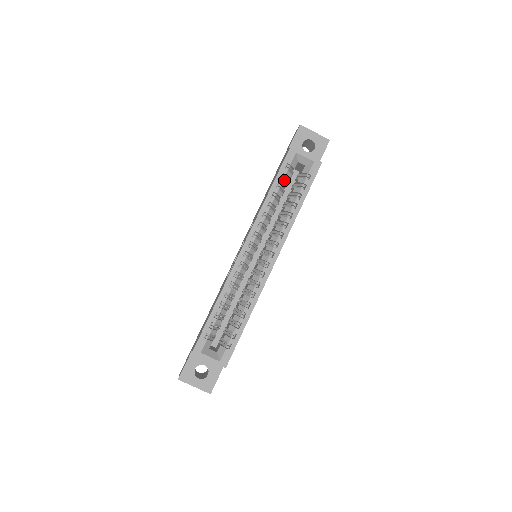
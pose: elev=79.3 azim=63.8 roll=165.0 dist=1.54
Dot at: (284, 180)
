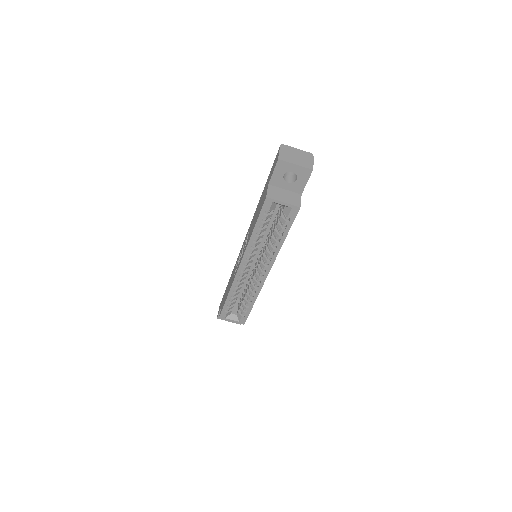
Dot at: (266, 219)
